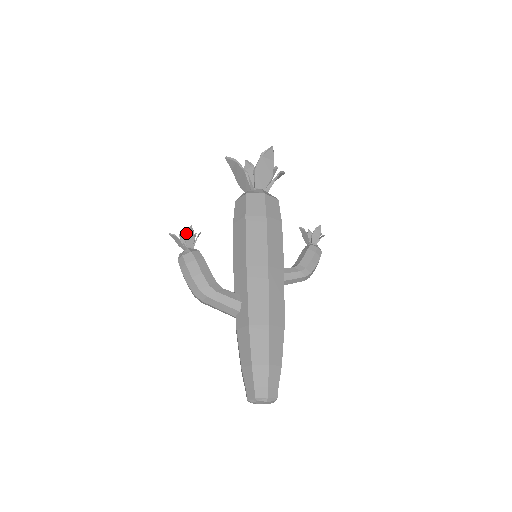
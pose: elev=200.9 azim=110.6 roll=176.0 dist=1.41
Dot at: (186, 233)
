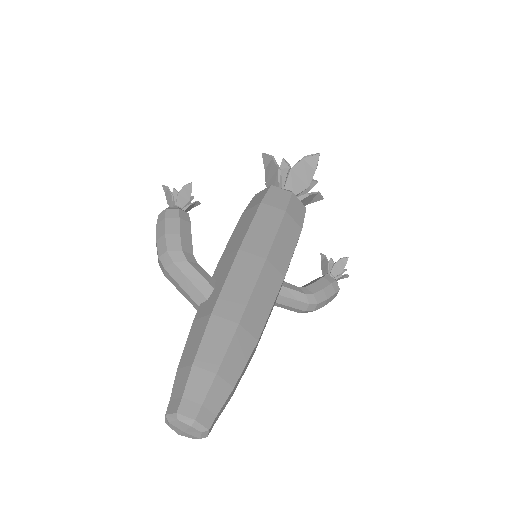
Dot at: (182, 188)
